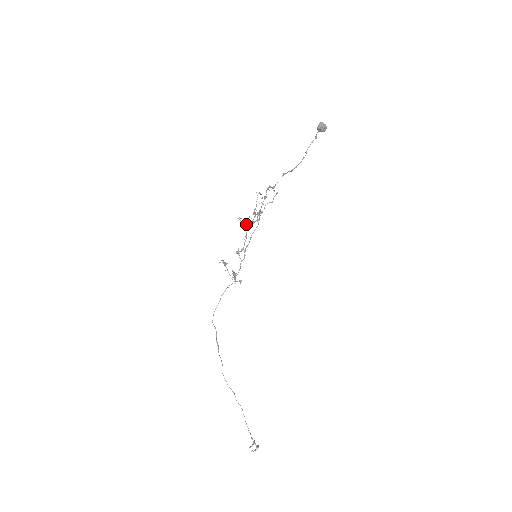
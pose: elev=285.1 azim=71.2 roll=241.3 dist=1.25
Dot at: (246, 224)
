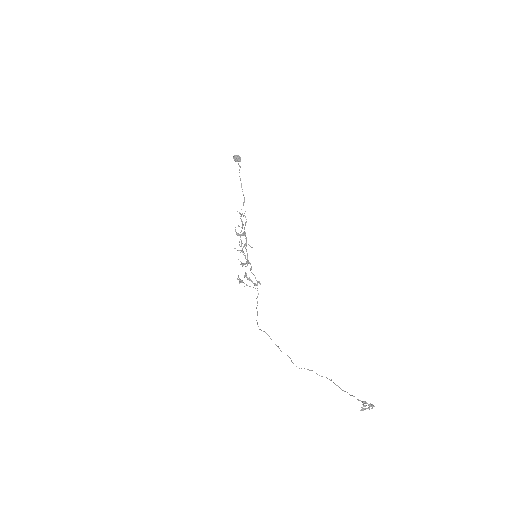
Dot at: occluded
